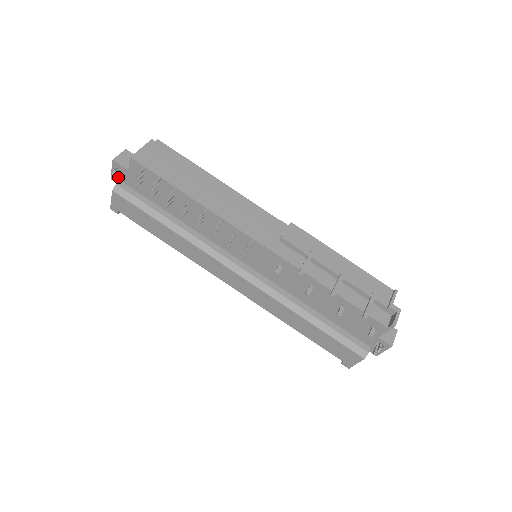
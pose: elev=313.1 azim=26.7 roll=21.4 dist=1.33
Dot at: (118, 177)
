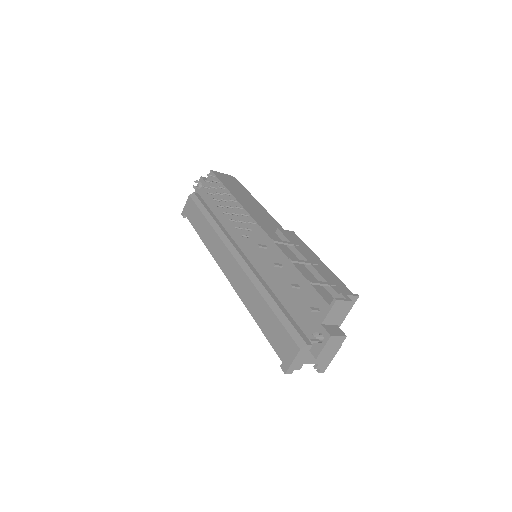
Dot at: (198, 191)
